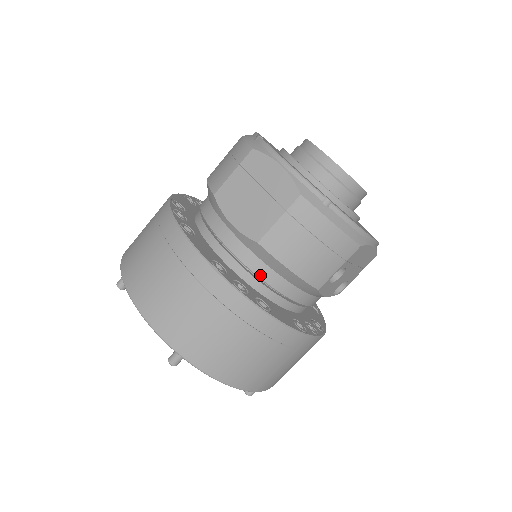
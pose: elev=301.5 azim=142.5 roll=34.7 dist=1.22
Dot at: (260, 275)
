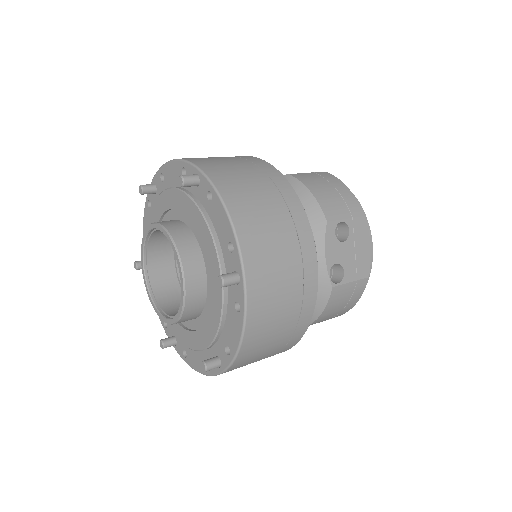
Dot at: occluded
